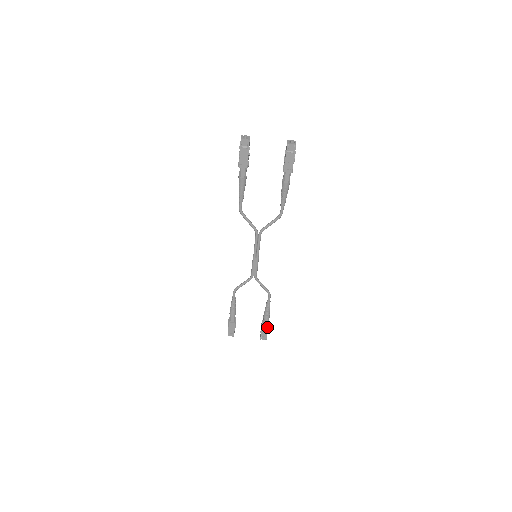
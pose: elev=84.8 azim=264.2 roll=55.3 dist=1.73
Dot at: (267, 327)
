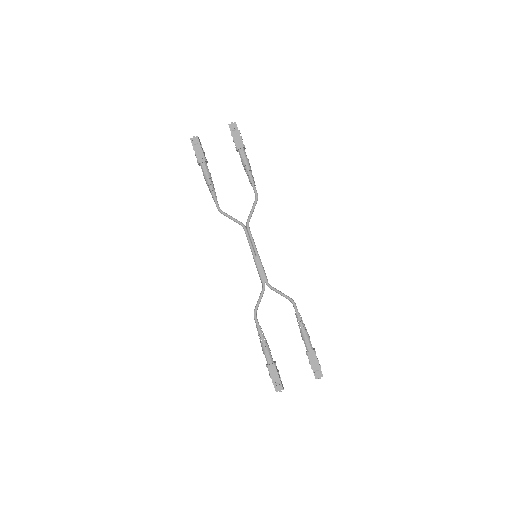
Dot at: (313, 352)
